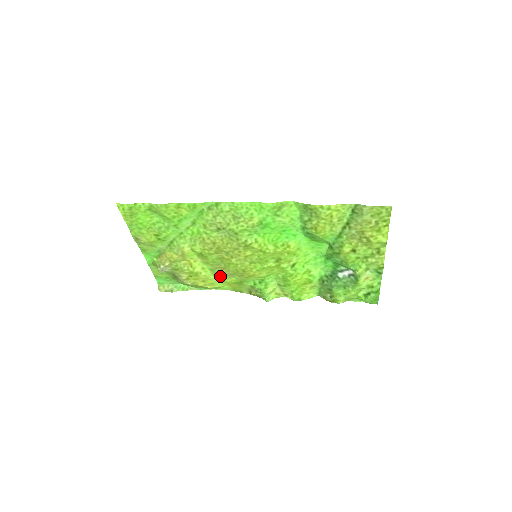
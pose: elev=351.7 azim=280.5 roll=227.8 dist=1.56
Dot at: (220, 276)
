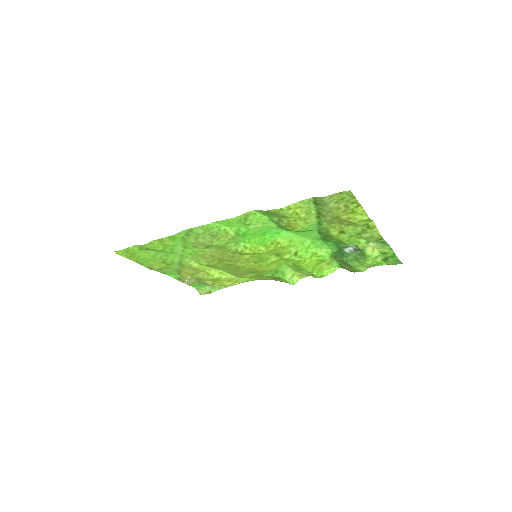
Dot at: (239, 275)
